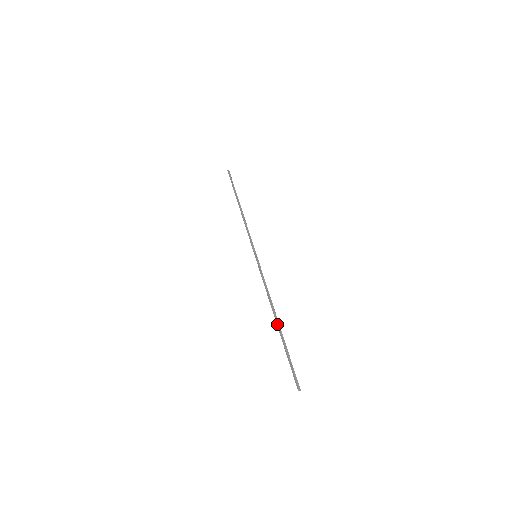
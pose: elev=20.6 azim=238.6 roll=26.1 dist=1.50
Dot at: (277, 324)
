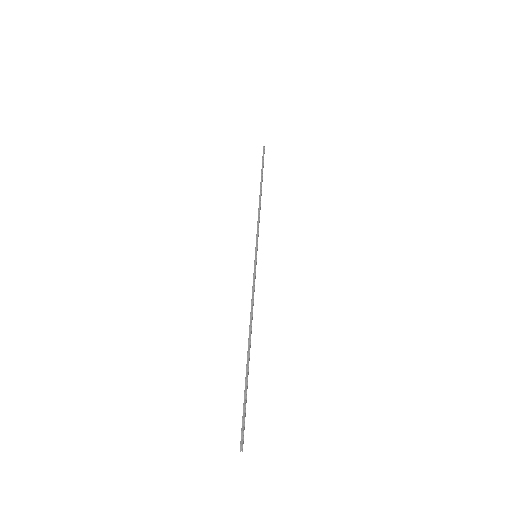
Dot at: (247, 351)
